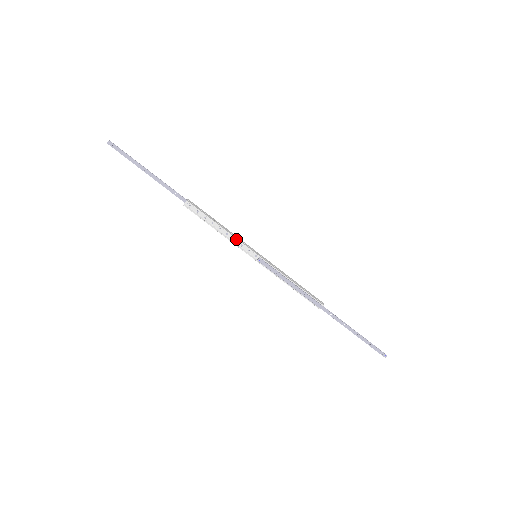
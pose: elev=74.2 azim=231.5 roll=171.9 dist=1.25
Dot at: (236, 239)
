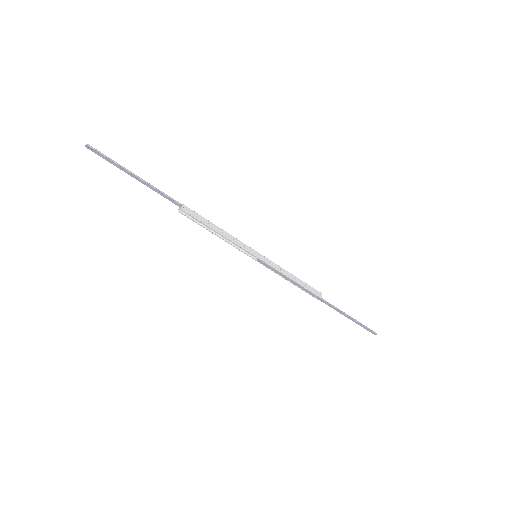
Dot at: (235, 244)
